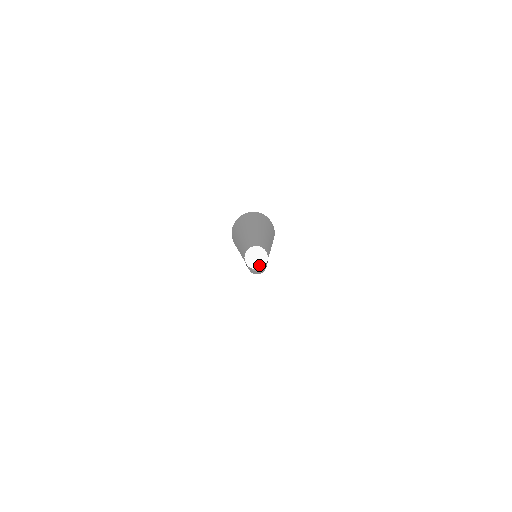
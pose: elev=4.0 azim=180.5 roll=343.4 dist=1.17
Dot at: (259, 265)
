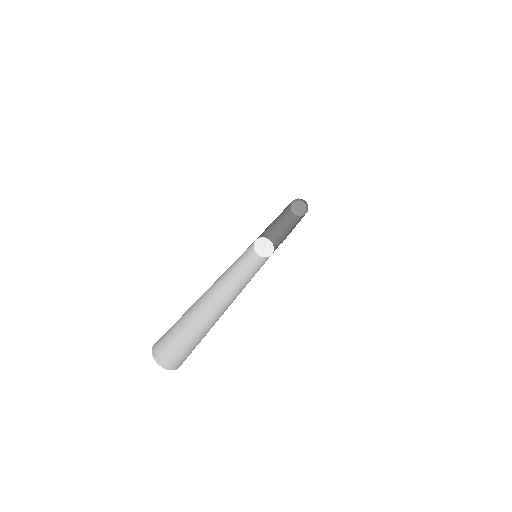
Dot at: (262, 254)
